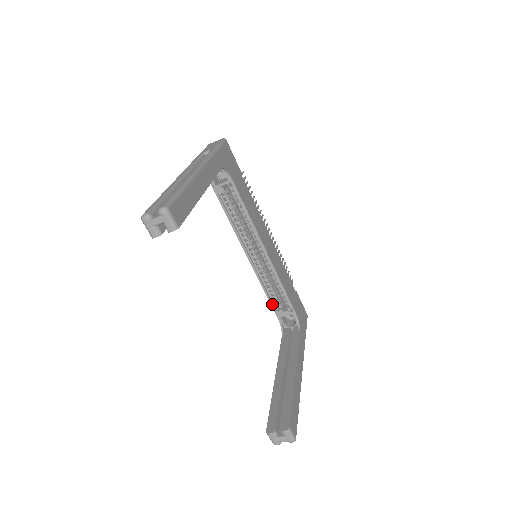
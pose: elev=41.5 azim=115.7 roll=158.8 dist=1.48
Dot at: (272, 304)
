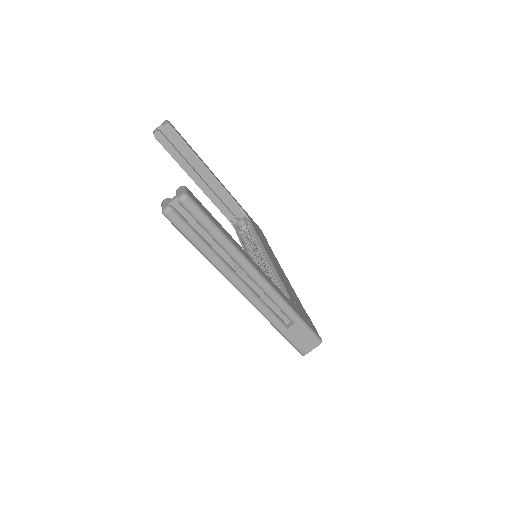
Dot at: occluded
